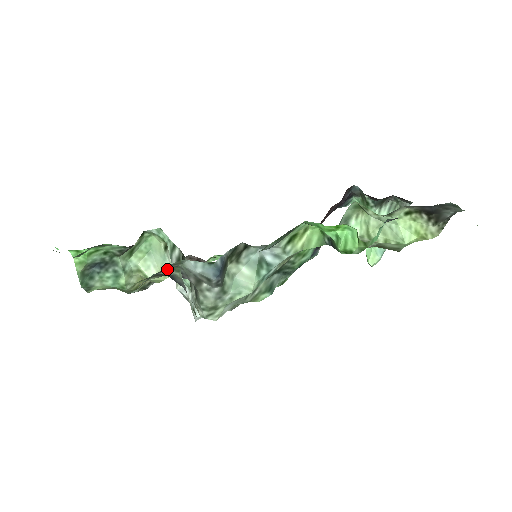
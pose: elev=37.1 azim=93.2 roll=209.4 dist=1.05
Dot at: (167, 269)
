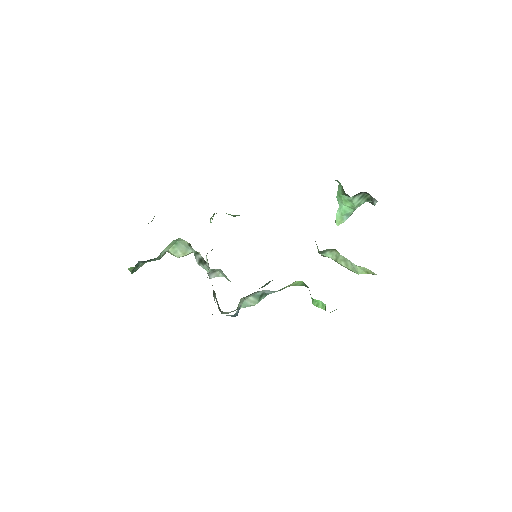
Dot at: occluded
